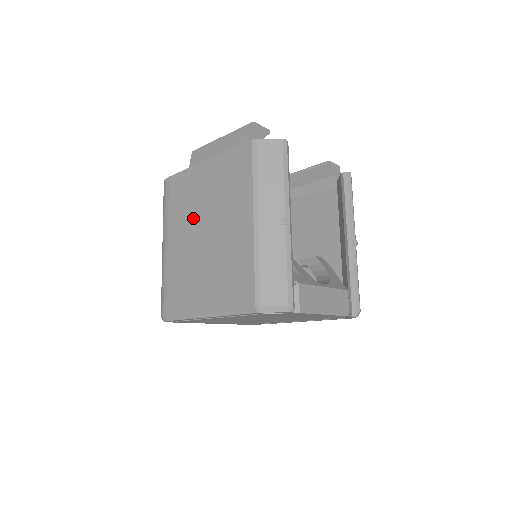
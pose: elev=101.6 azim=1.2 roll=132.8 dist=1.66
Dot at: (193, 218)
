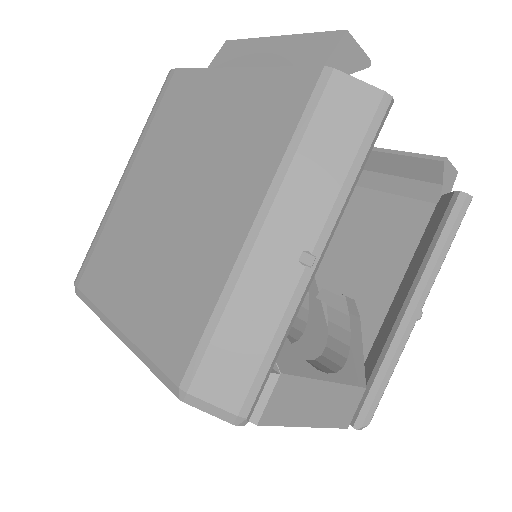
Dot at: (172, 159)
